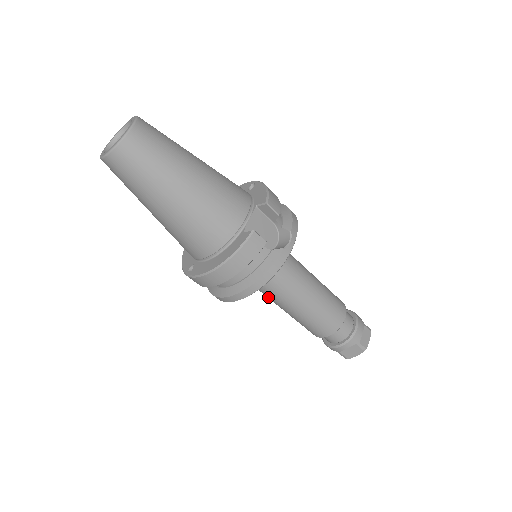
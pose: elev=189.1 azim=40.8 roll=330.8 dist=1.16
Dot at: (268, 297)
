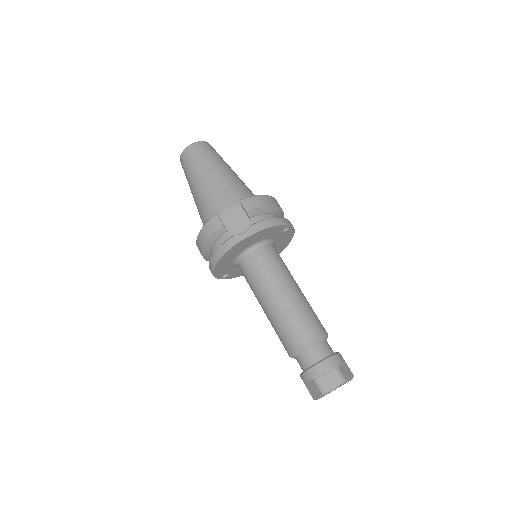
Dot at: occluded
